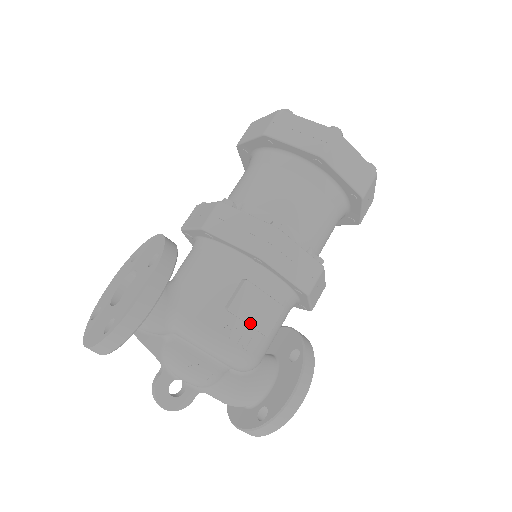
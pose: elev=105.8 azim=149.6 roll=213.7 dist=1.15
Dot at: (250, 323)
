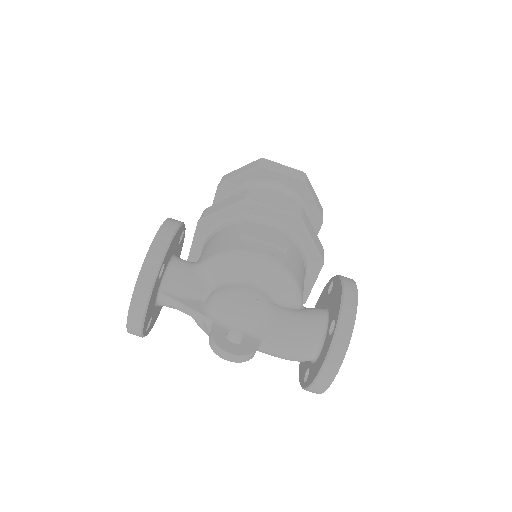
Dot at: (266, 241)
